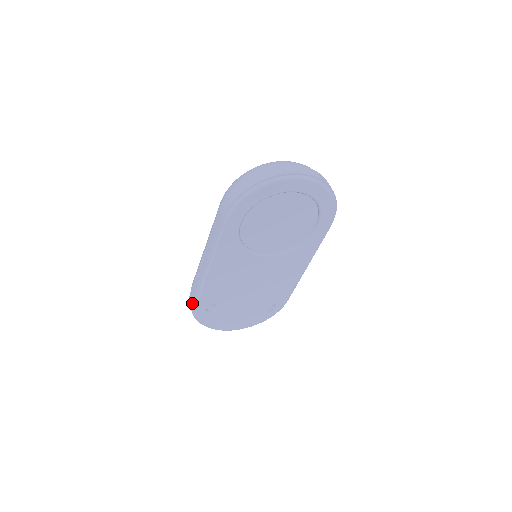
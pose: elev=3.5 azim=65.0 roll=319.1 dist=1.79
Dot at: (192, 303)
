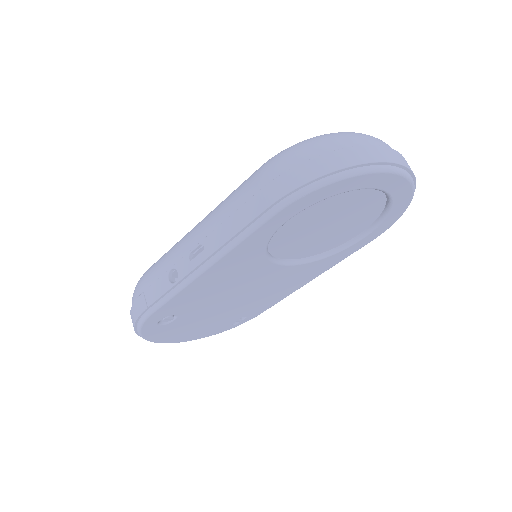
Dot at: (143, 311)
